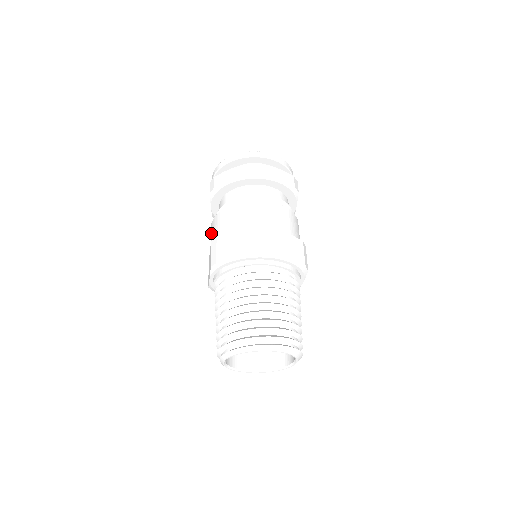
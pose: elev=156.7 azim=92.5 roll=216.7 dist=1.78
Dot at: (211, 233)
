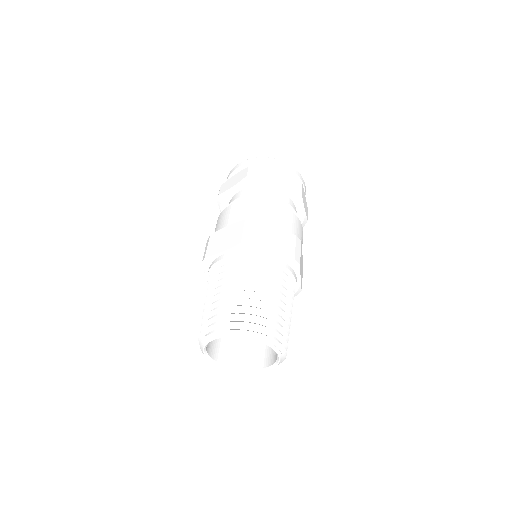
Dot at: occluded
